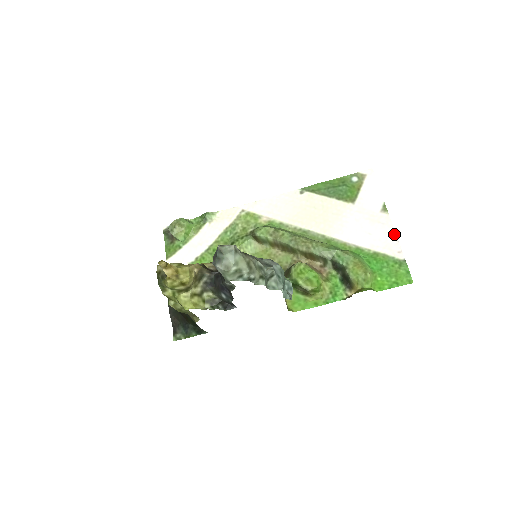
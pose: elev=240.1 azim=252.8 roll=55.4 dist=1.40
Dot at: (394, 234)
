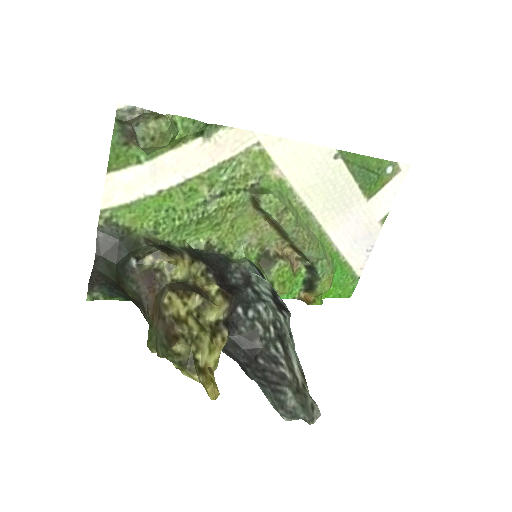
Dot at: (371, 250)
